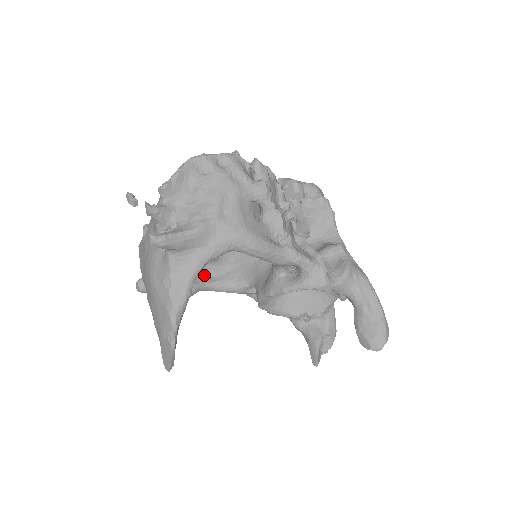
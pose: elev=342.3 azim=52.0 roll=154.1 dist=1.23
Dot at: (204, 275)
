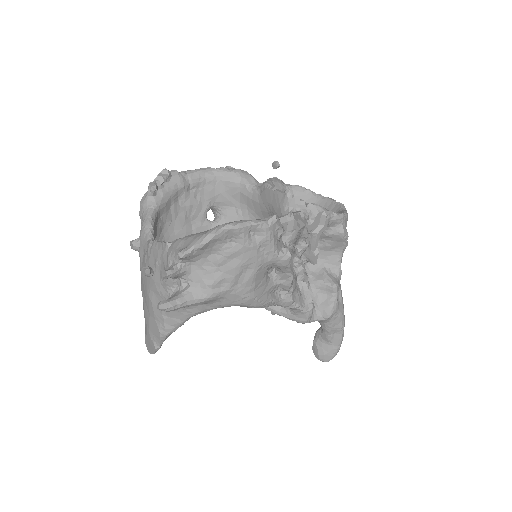
Dot at: occluded
